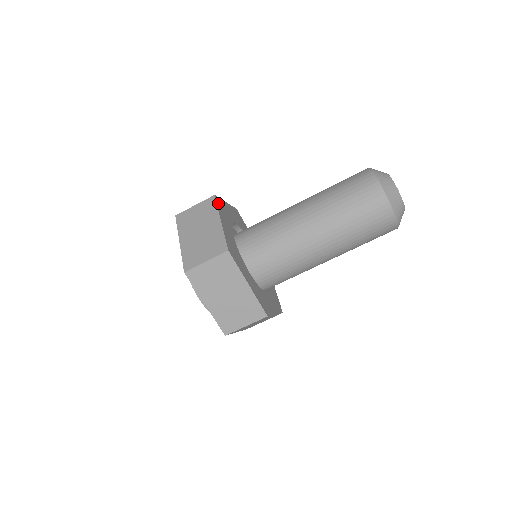
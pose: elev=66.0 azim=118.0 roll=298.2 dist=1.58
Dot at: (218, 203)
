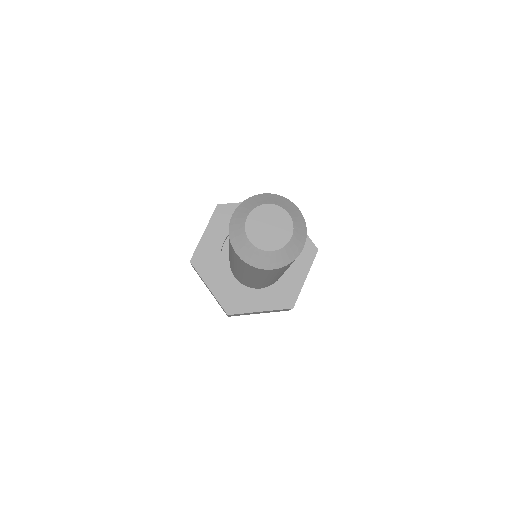
Dot at: (197, 265)
